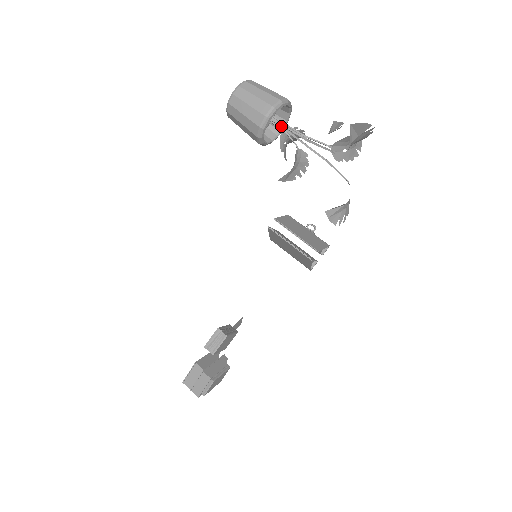
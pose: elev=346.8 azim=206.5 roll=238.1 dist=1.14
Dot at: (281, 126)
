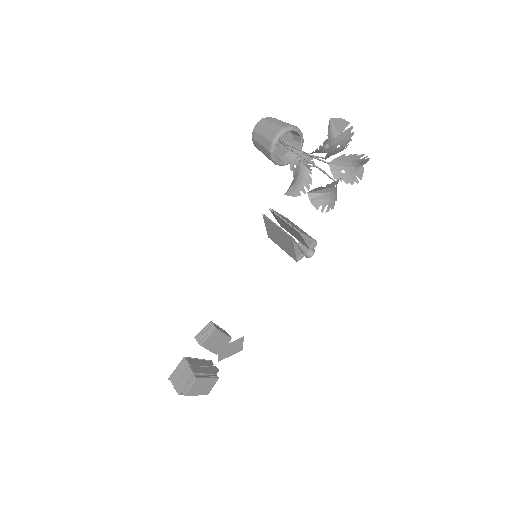
Dot at: (290, 146)
